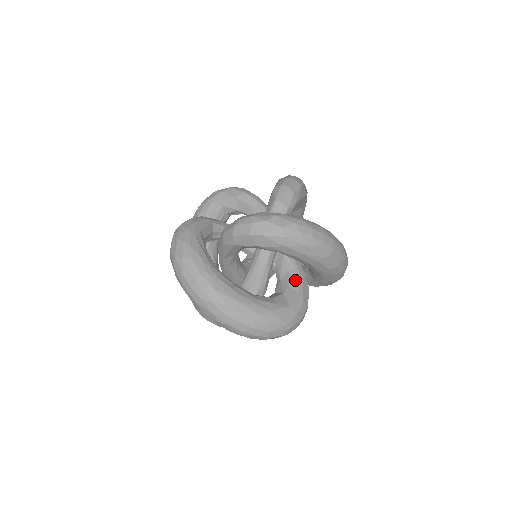
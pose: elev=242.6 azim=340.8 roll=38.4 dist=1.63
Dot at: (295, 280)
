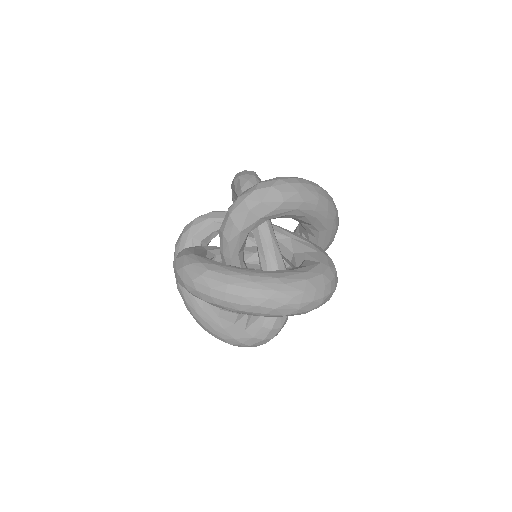
Dot at: occluded
